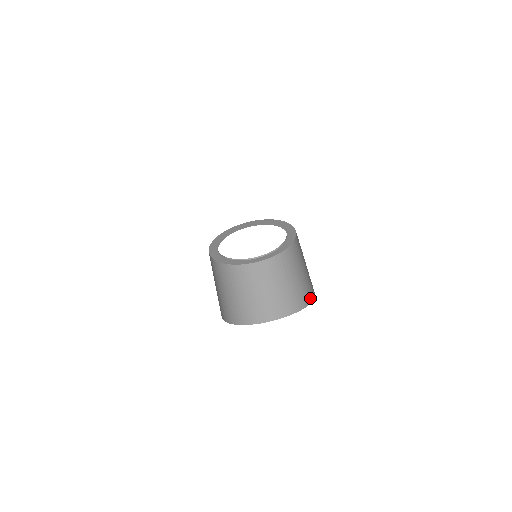
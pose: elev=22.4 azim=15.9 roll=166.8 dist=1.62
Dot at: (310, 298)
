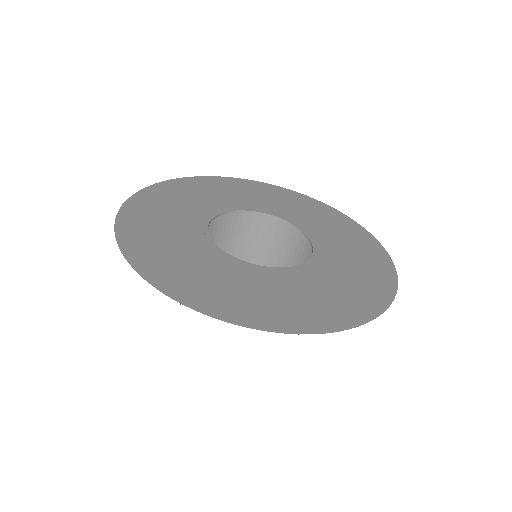
Dot at: occluded
